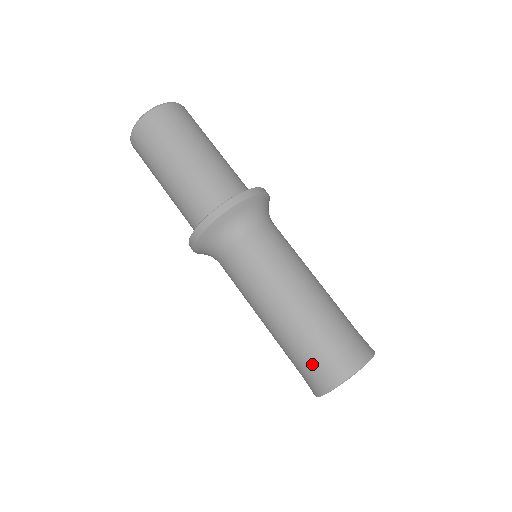
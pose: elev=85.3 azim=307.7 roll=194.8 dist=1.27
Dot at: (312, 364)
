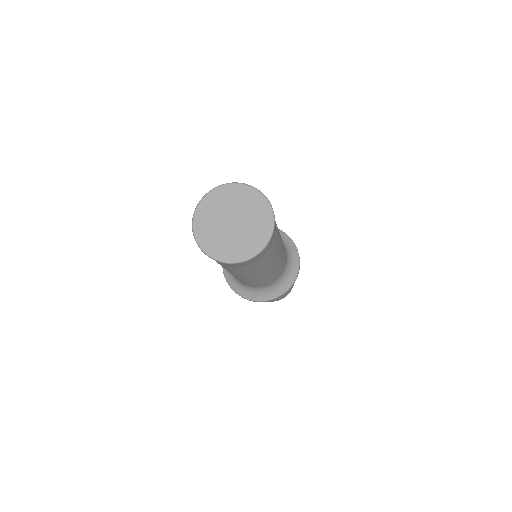
Dot at: occluded
